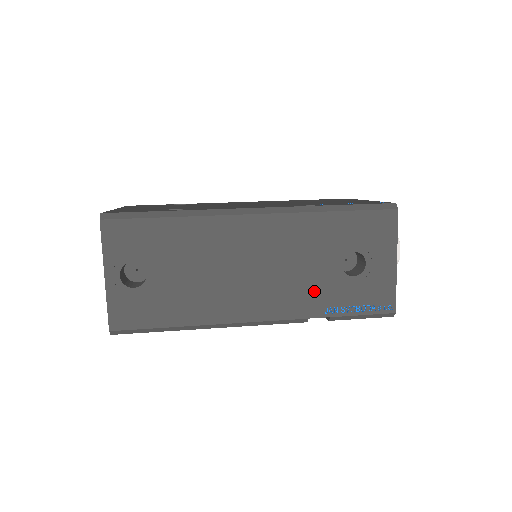
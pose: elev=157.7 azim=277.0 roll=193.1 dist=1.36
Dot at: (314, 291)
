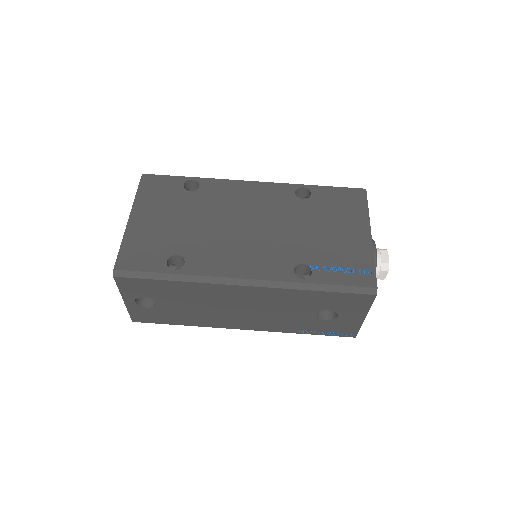
Dot at: (290, 323)
